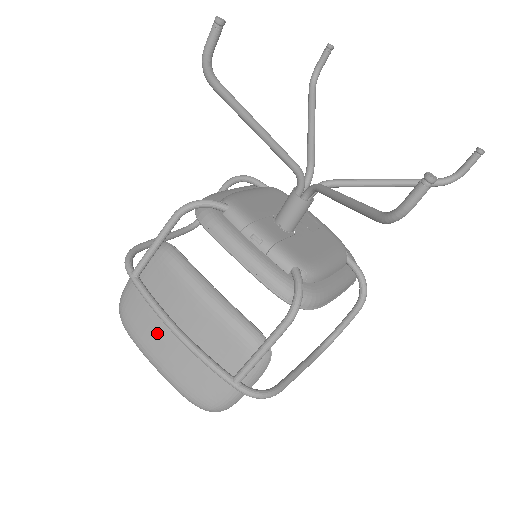
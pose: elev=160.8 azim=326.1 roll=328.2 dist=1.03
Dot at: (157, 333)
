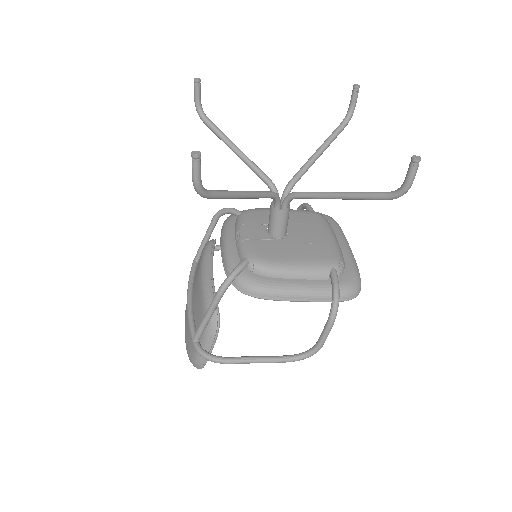
Dot at: occluded
